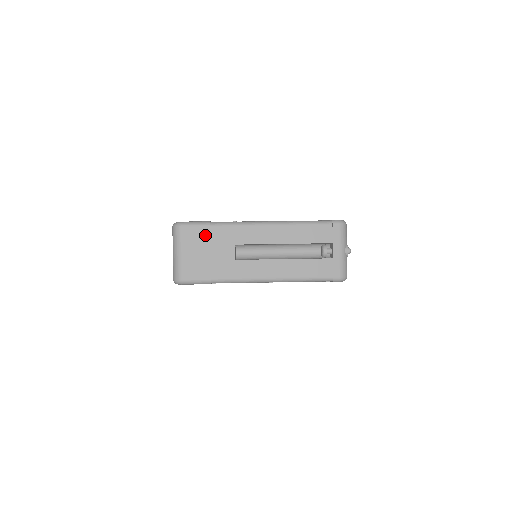
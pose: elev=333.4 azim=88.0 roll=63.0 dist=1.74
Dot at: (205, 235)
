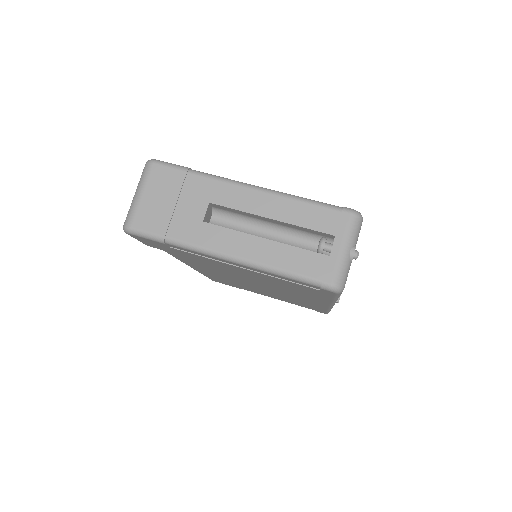
Dot at: (177, 181)
